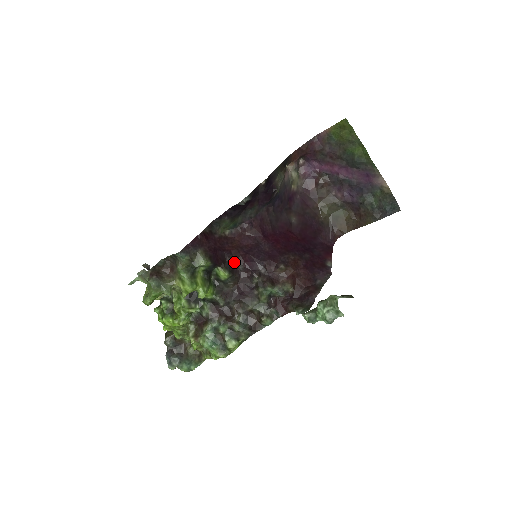
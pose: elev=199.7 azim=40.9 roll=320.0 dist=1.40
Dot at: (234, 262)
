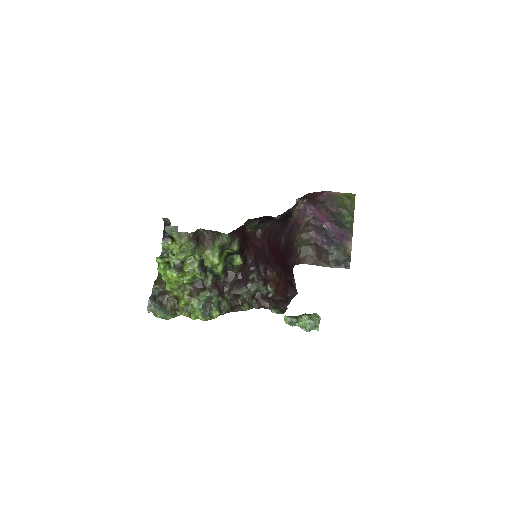
Dot at: (248, 256)
